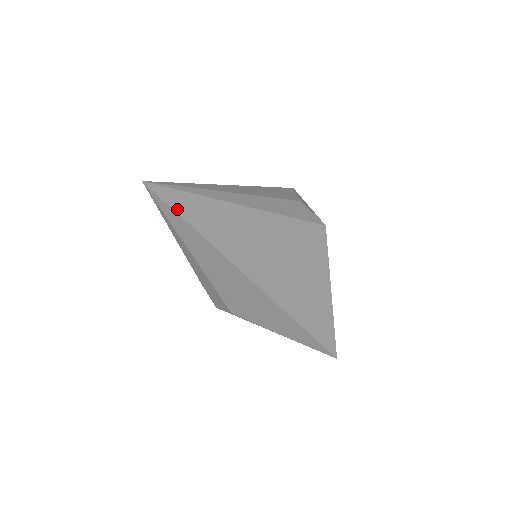
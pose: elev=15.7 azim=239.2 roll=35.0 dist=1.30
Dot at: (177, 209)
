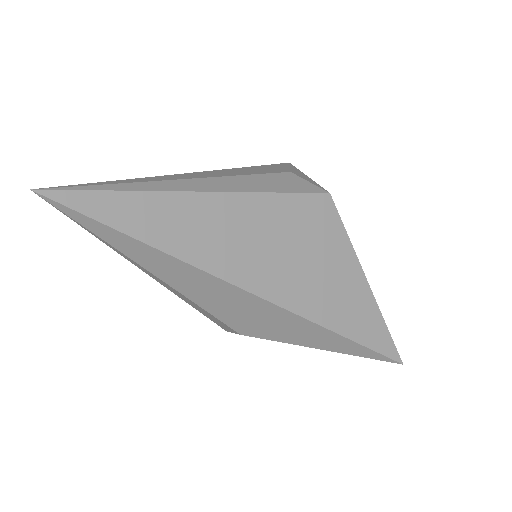
Dot at: (94, 215)
